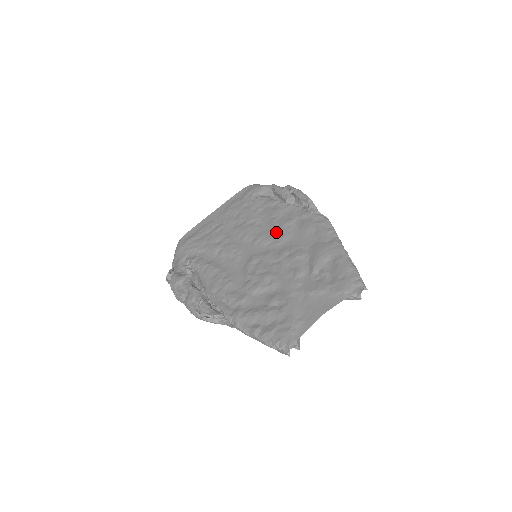
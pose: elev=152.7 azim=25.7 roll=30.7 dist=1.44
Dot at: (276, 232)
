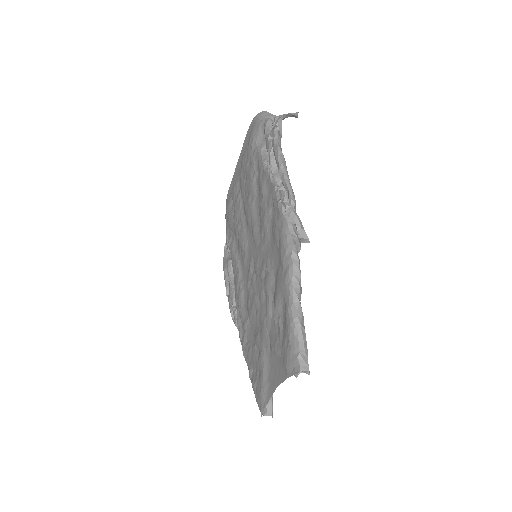
Dot at: (261, 228)
